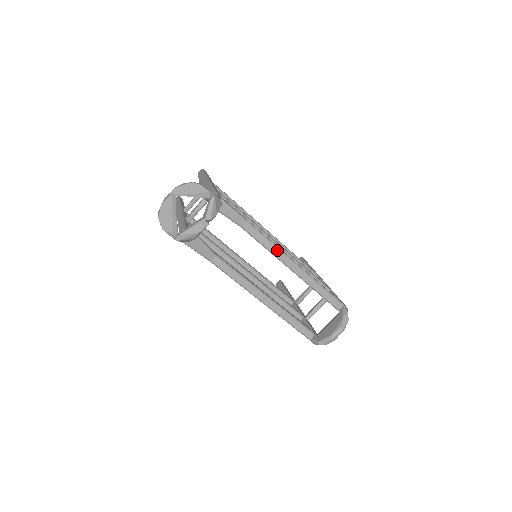
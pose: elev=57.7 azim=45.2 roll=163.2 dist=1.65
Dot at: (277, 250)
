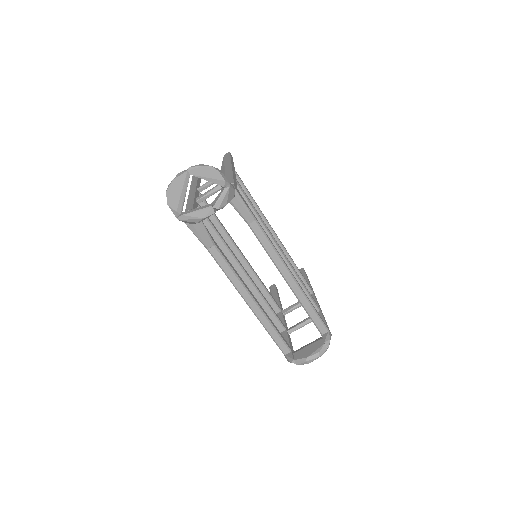
Dot at: (278, 258)
